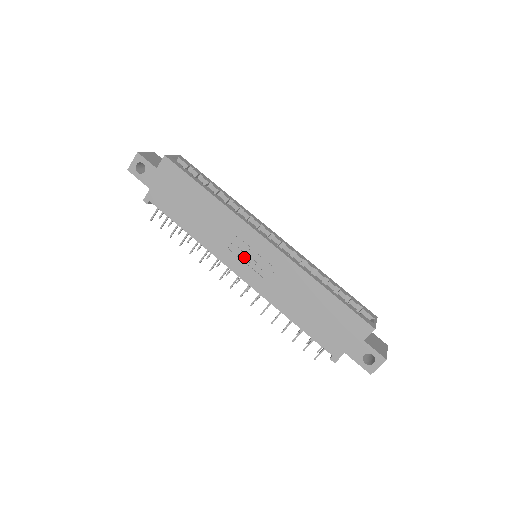
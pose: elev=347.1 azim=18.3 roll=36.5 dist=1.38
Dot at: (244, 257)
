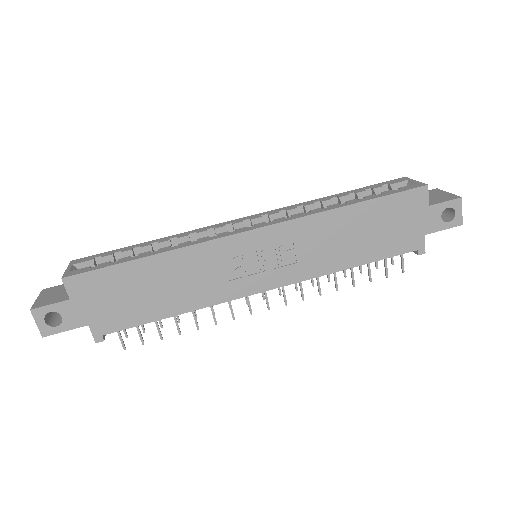
Dot at: (252, 269)
